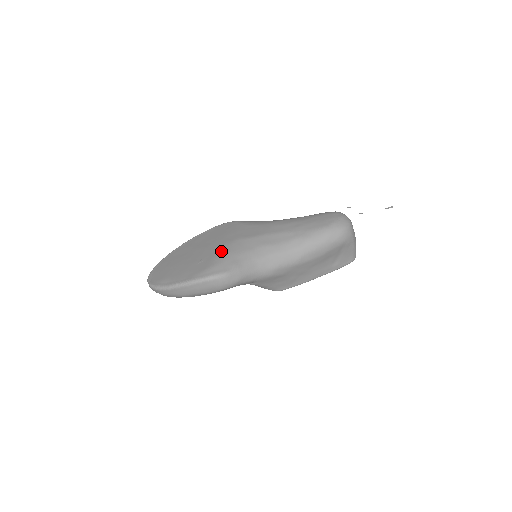
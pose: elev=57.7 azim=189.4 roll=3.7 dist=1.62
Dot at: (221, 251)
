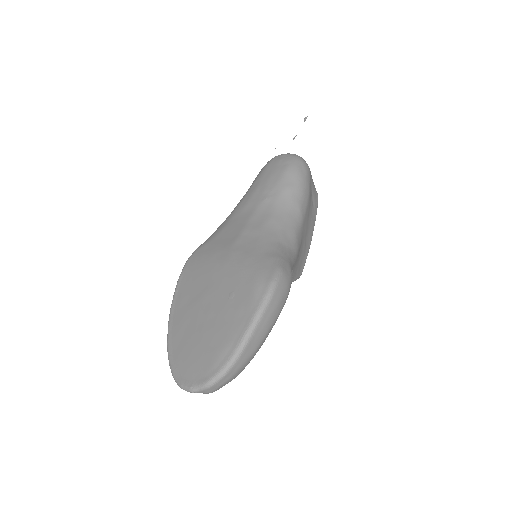
Dot at: (237, 265)
